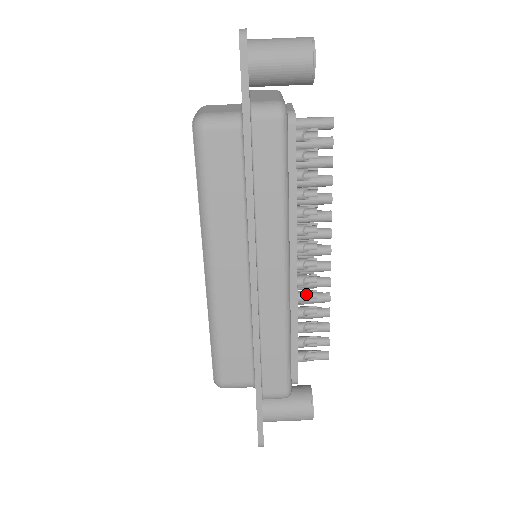
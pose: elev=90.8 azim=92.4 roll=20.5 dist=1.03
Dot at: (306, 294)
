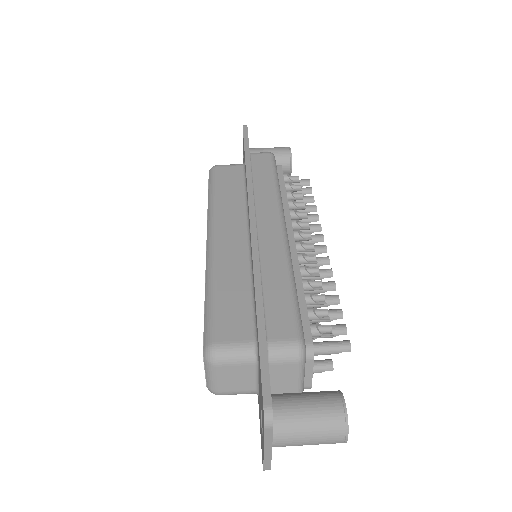
Dot at: occluded
